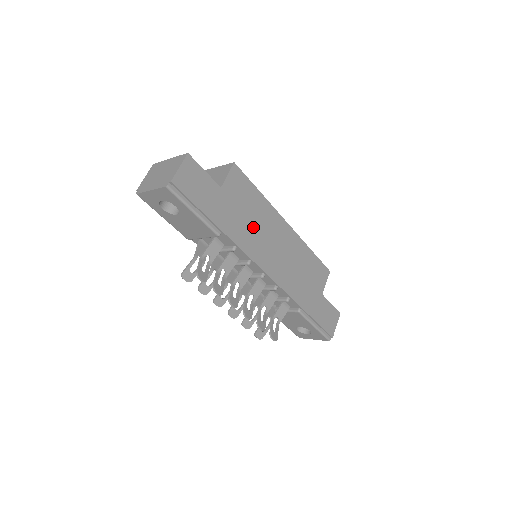
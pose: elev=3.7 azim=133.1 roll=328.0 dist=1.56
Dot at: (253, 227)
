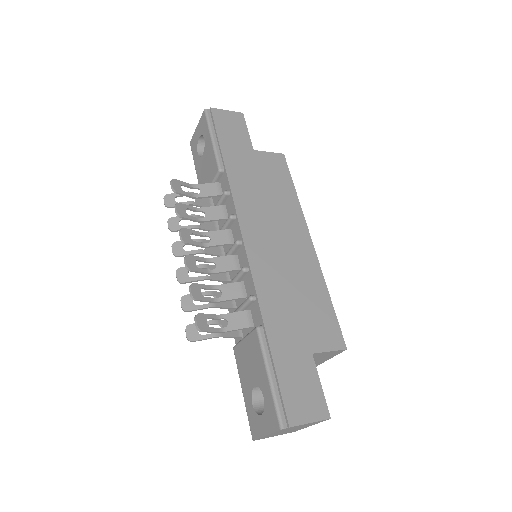
Dot at: (263, 199)
